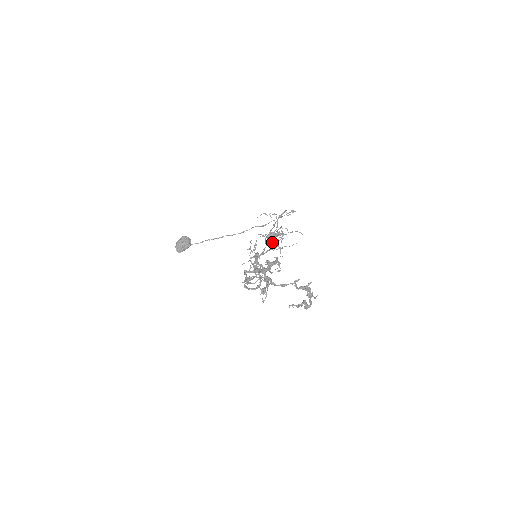
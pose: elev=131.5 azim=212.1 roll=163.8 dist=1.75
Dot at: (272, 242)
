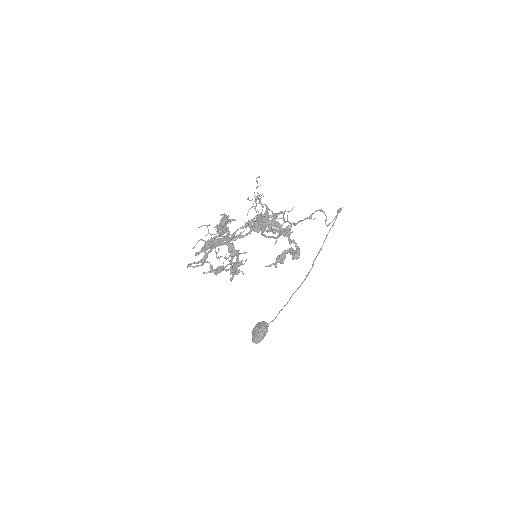
Dot at: occluded
